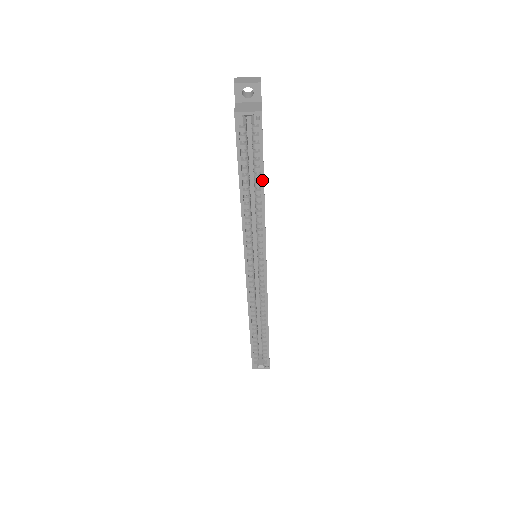
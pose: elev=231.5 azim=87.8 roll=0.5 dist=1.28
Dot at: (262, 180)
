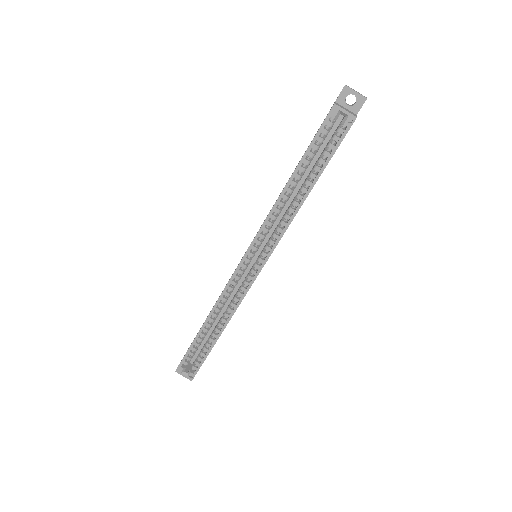
Dot at: (316, 180)
